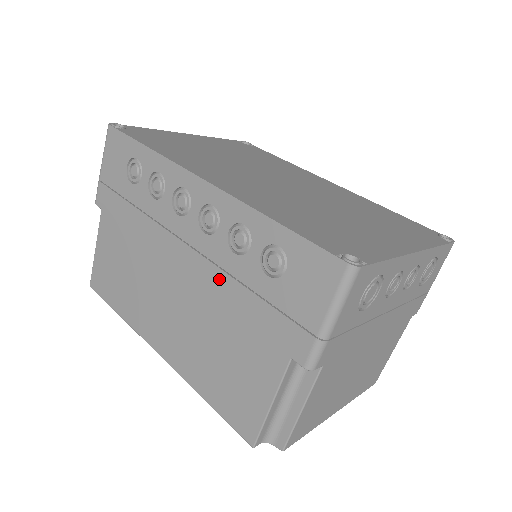
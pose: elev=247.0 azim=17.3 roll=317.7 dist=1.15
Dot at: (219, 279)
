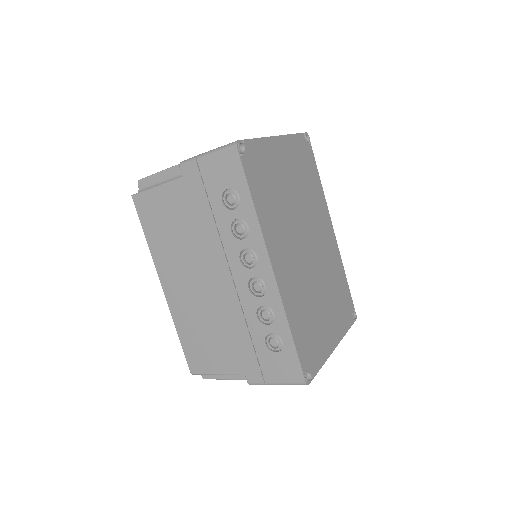
Dot at: (237, 313)
